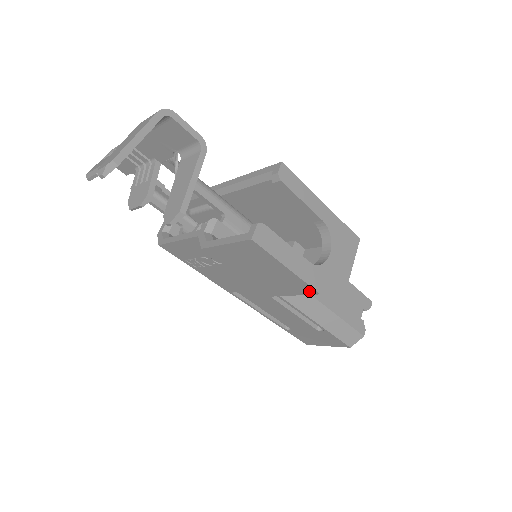
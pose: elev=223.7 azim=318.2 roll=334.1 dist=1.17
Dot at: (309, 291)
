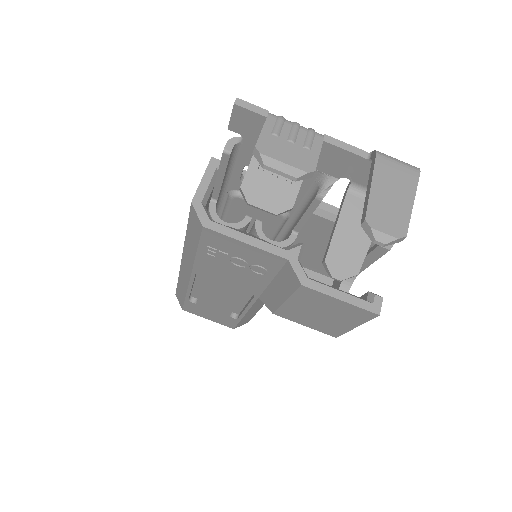
Dot at: (331, 333)
